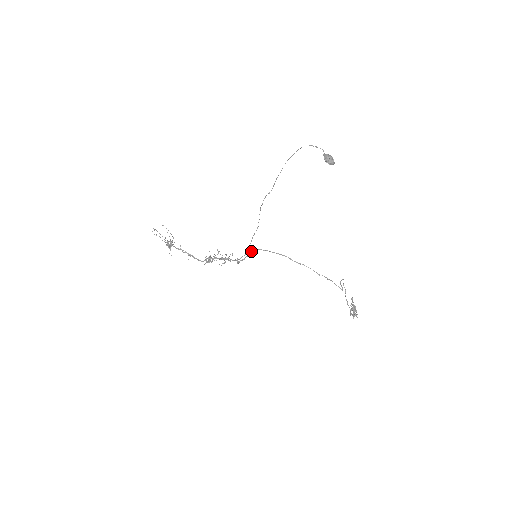
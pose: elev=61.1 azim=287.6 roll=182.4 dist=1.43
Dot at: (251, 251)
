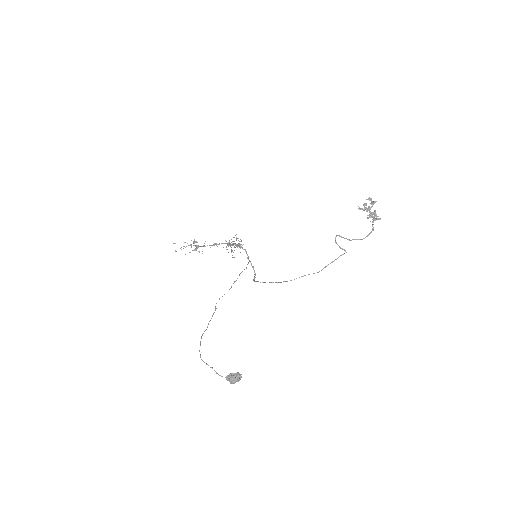
Dot at: occluded
